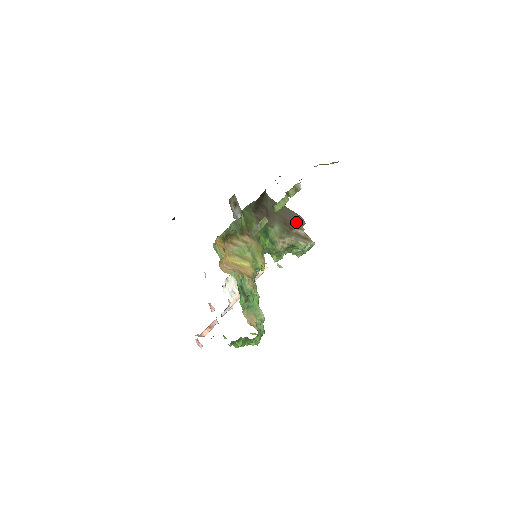
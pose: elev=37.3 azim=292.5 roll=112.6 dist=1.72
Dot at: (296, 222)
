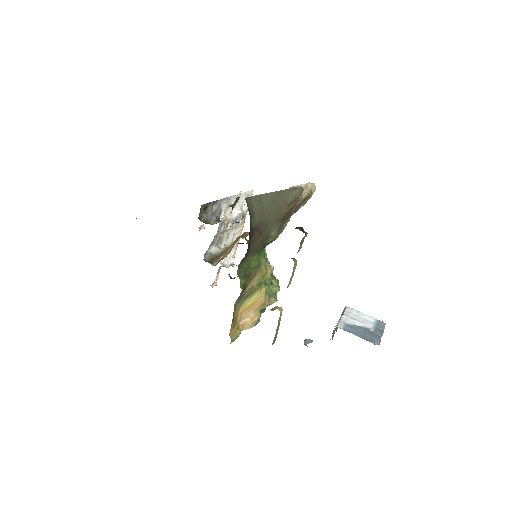
Dot at: (293, 202)
